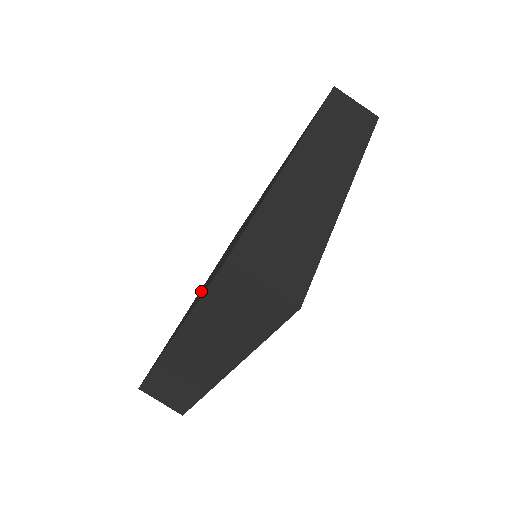
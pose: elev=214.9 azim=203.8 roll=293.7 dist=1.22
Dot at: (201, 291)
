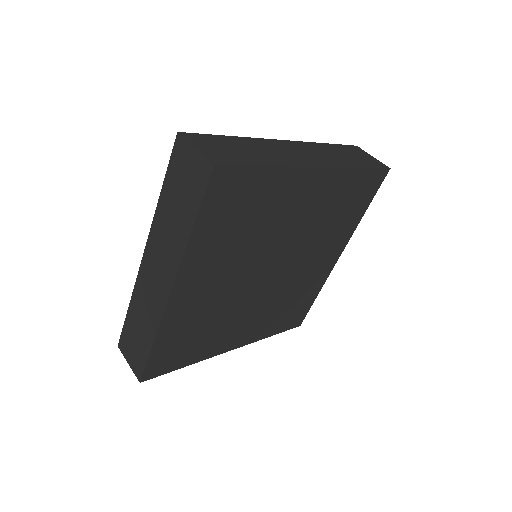
Dot at: occluded
